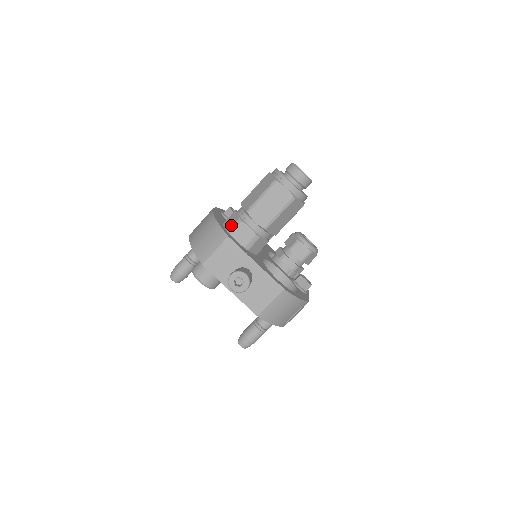
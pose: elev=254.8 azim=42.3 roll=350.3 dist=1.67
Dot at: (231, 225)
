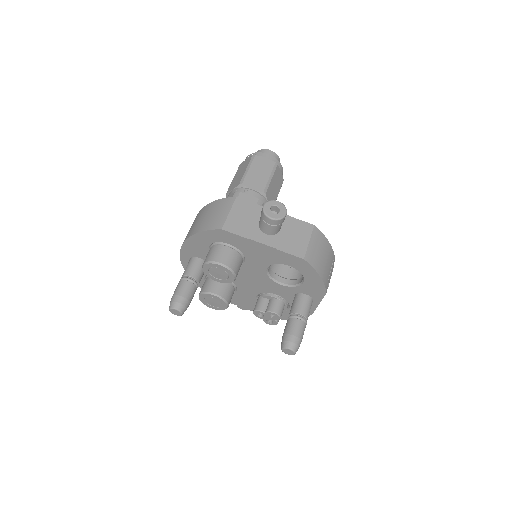
Dot at: occluded
